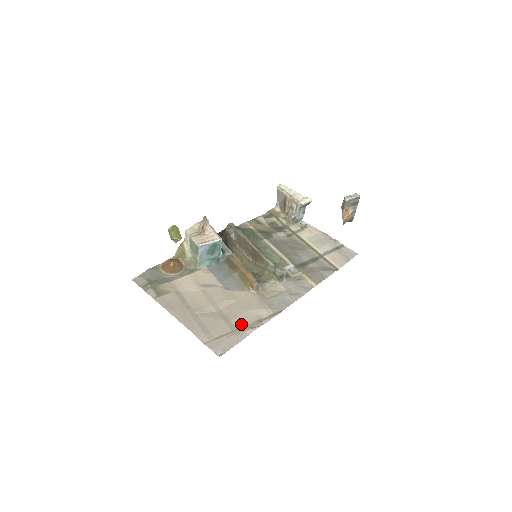
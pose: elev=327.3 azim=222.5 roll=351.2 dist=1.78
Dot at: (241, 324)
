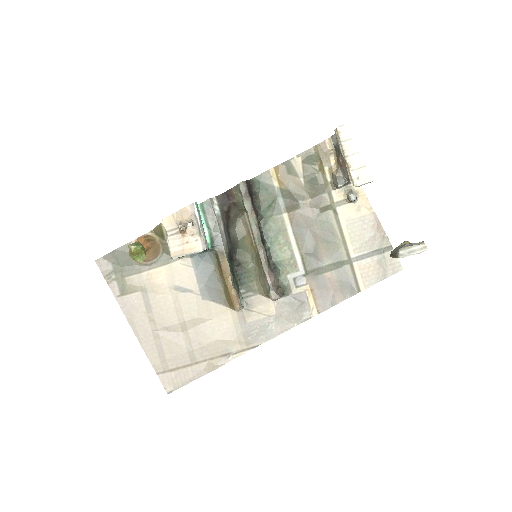
Dot at: (204, 356)
